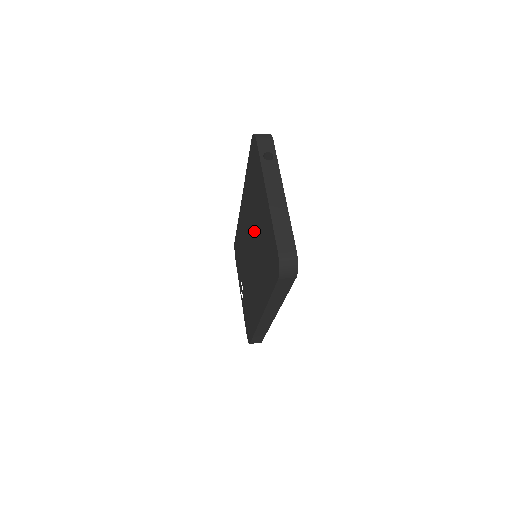
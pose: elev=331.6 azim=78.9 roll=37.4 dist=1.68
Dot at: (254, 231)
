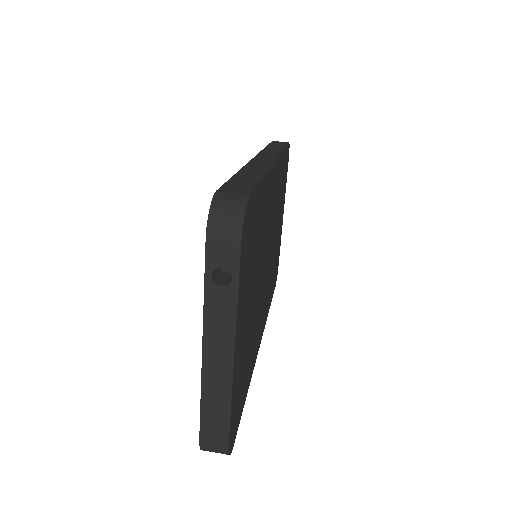
Dot at: occluded
